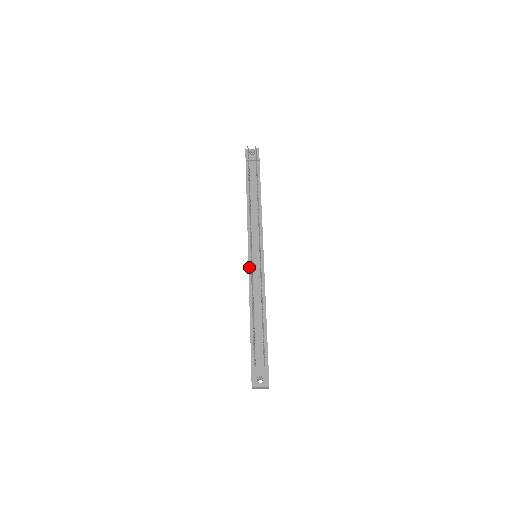
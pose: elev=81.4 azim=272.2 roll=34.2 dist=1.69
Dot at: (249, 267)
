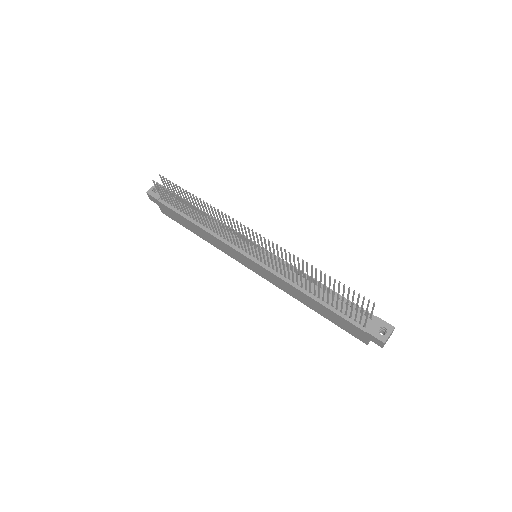
Dot at: (263, 267)
